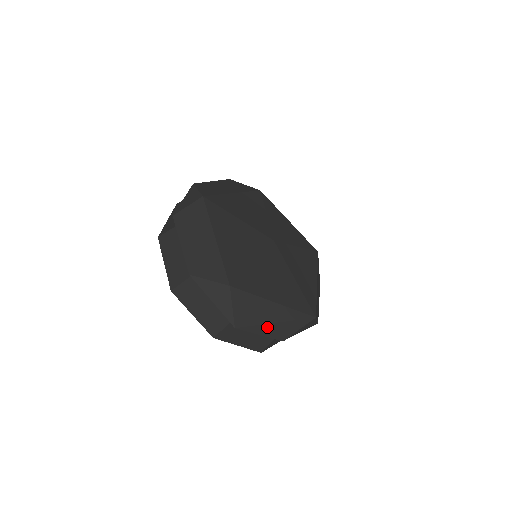
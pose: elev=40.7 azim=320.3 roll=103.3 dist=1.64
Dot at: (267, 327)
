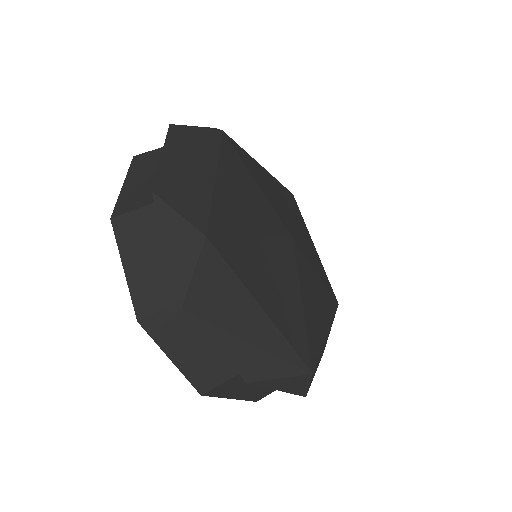
Dot at: (233, 340)
